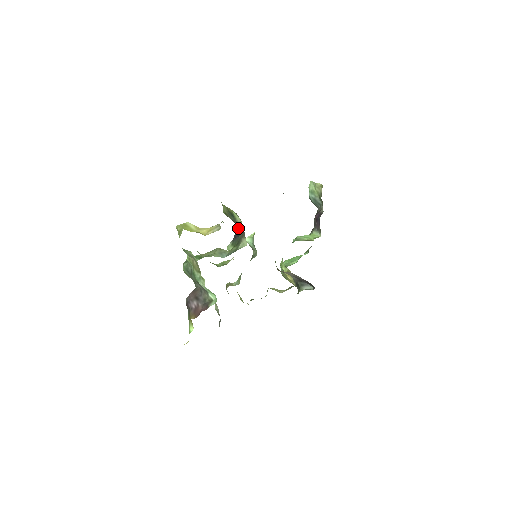
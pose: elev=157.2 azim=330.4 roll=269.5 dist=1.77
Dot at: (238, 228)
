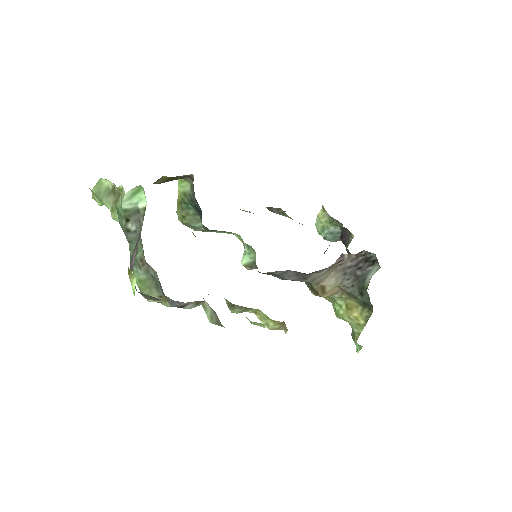
Dot at: (193, 200)
